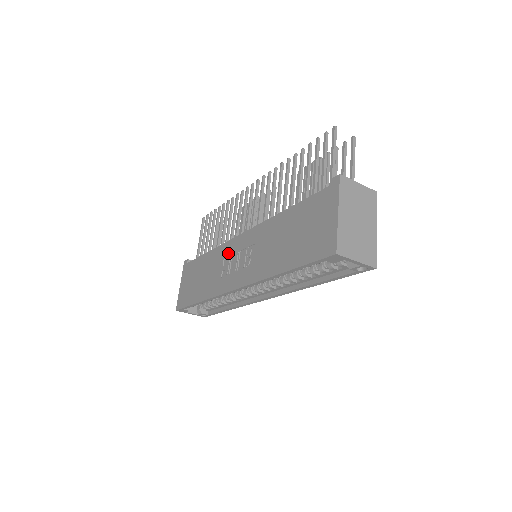
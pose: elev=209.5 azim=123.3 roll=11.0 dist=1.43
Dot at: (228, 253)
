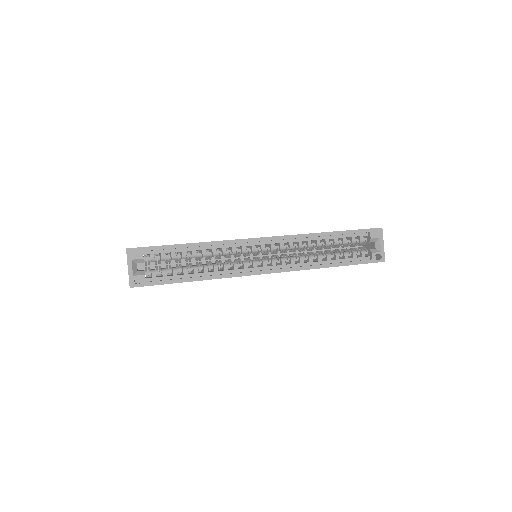
Dot at: occluded
